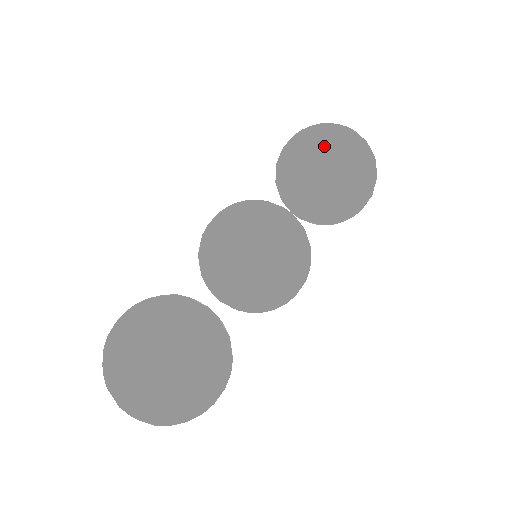
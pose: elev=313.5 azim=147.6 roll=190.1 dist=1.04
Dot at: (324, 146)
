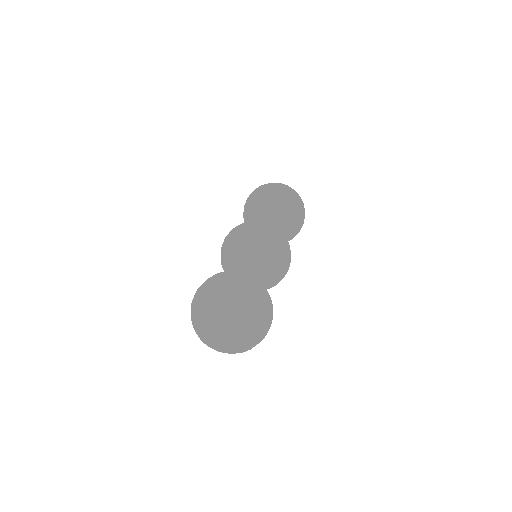
Dot at: (284, 194)
